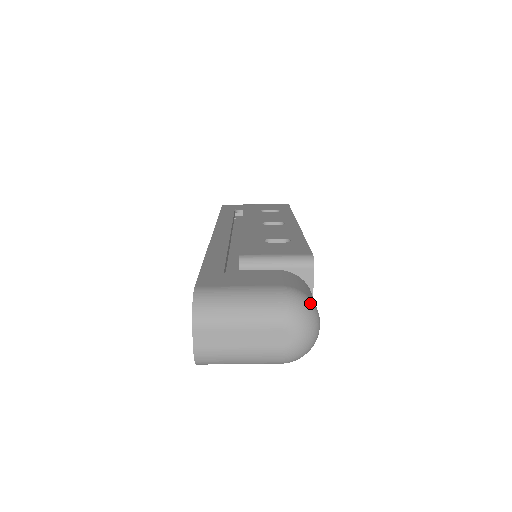
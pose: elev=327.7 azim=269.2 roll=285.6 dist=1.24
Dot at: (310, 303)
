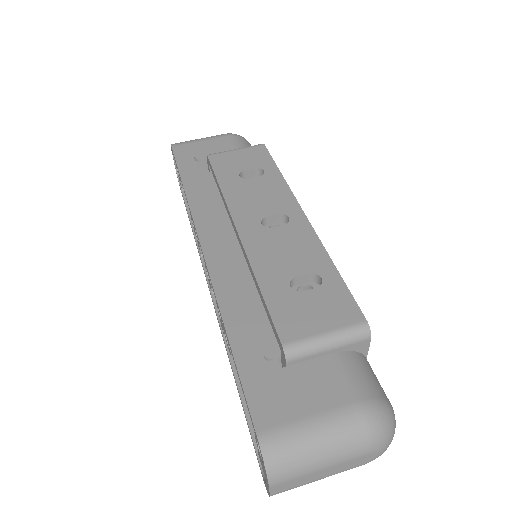
Dot at: (389, 411)
